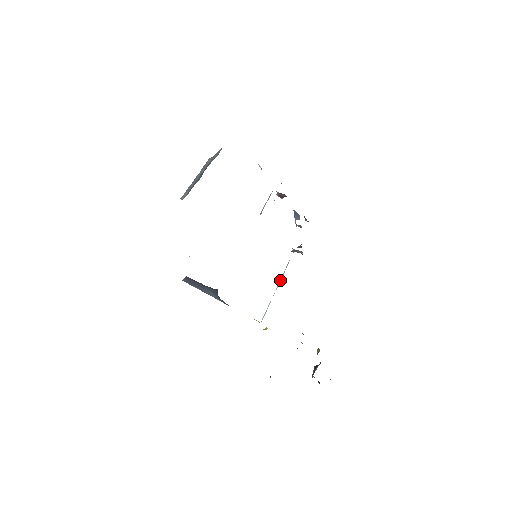
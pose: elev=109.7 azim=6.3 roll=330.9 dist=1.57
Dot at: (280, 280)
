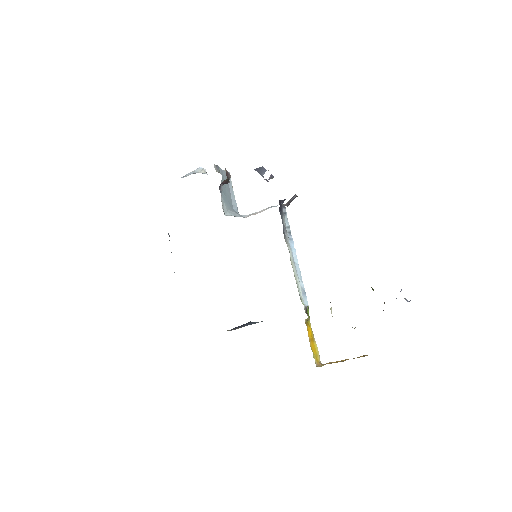
Dot at: (294, 251)
